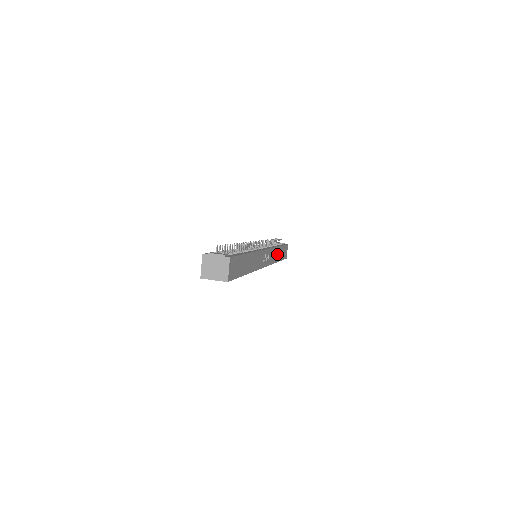
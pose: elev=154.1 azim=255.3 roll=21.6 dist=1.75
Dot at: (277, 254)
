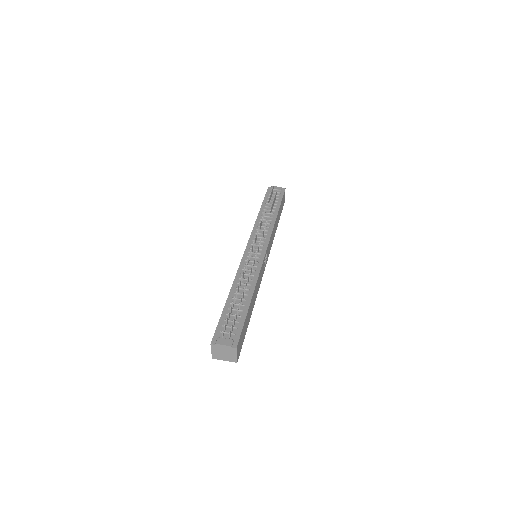
Dot at: (276, 225)
